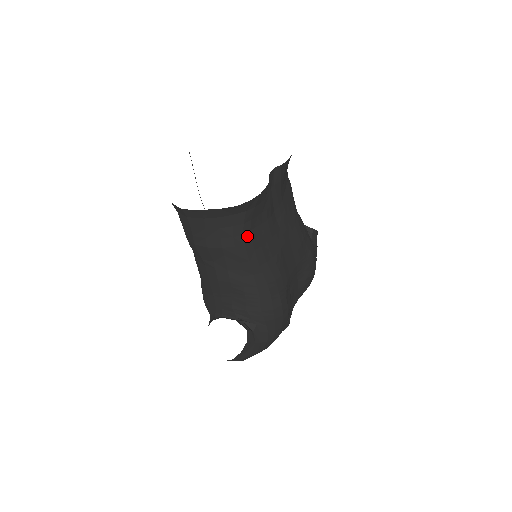
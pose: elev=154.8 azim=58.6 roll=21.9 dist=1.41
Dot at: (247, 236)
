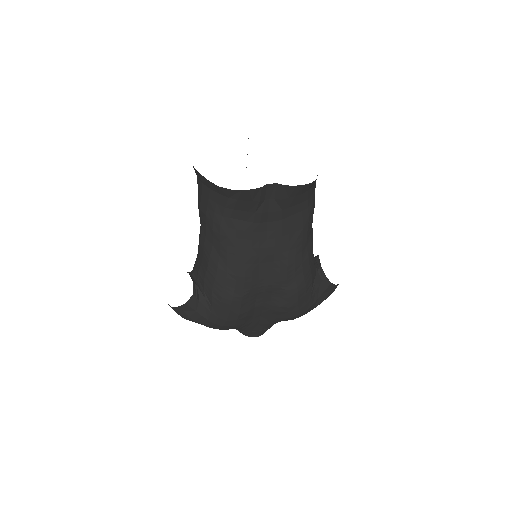
Dot at: (226, 220)
